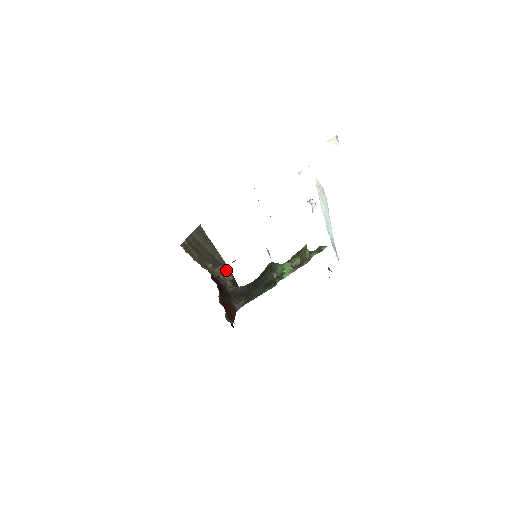
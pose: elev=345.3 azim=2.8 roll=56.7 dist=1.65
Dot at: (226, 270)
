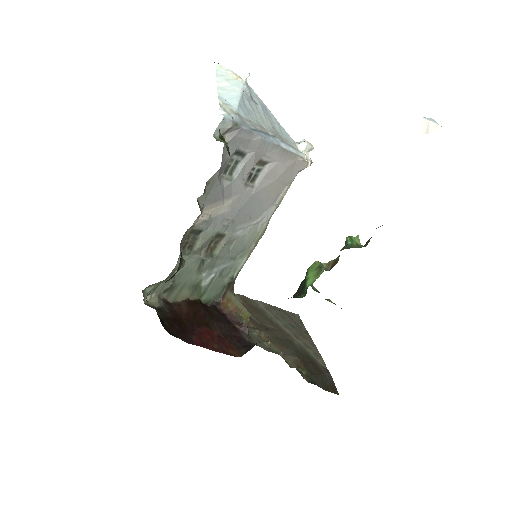
Dot at: (237, 299)
